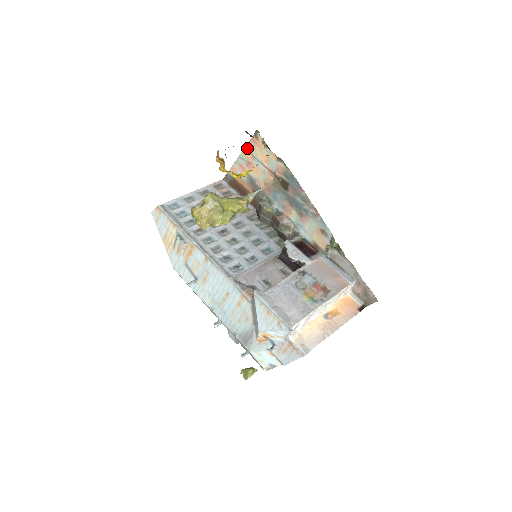
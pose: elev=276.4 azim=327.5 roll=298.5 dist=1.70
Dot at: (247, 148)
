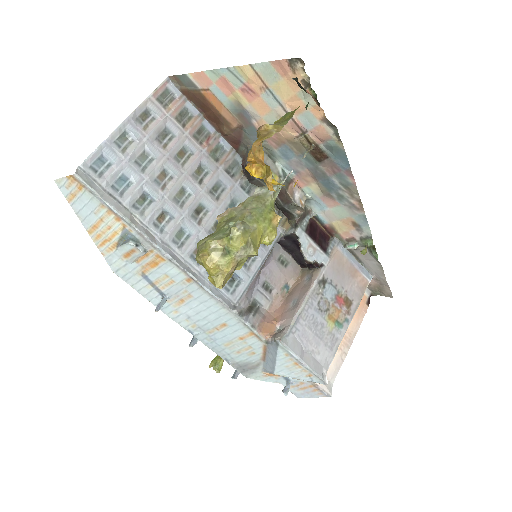
Dot at: (257, 68)
